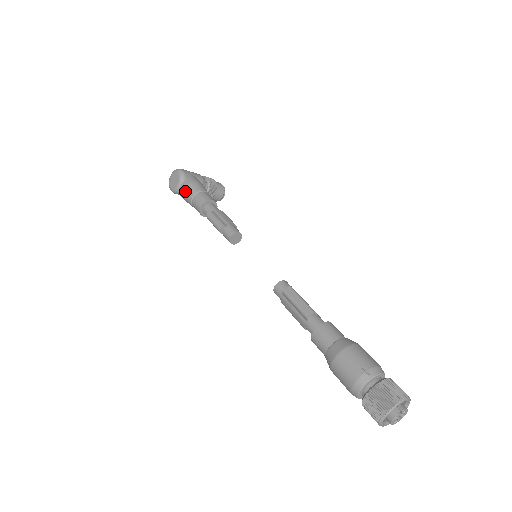
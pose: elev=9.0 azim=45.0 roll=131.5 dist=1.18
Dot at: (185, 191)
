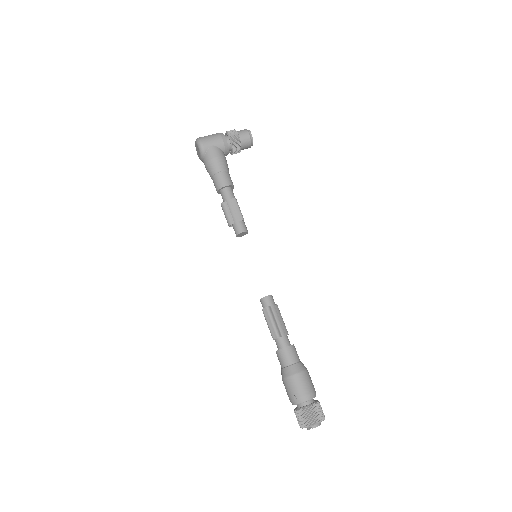
Dot at: (206, 168)
